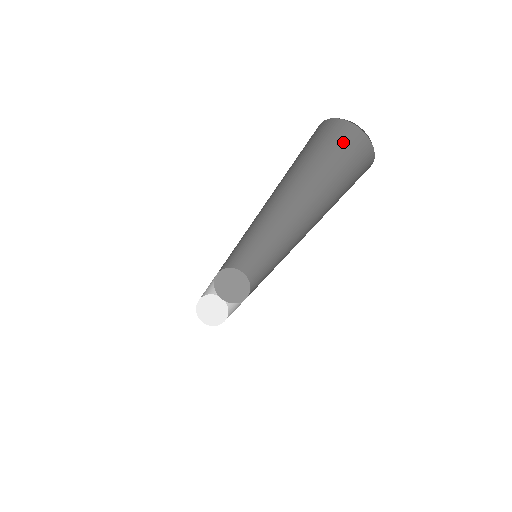
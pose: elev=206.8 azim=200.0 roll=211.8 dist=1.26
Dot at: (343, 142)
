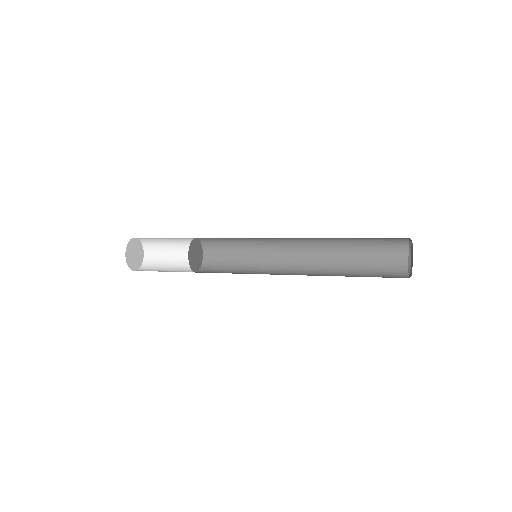
Dot at: occluded
